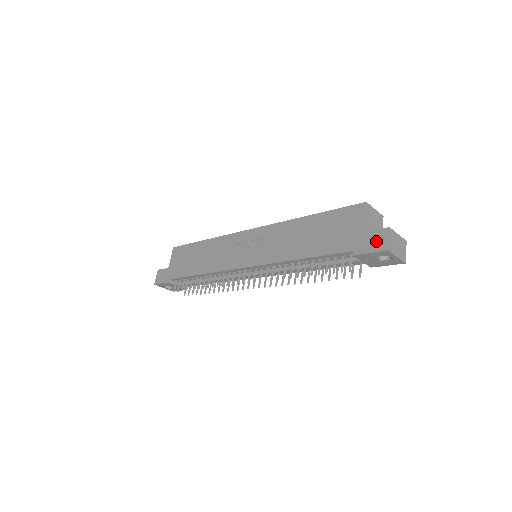
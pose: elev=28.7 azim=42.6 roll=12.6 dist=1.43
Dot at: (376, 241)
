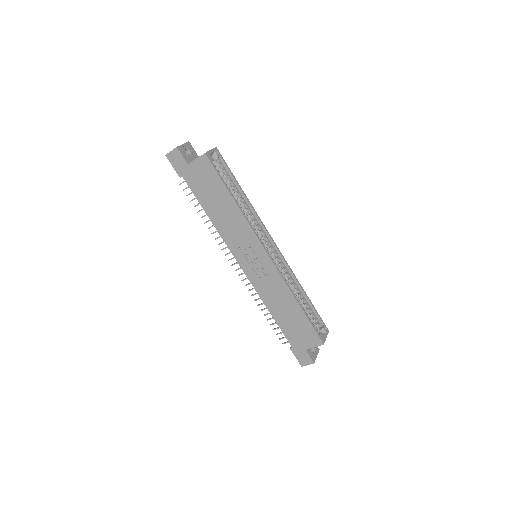
Dot at: (303, 359)
